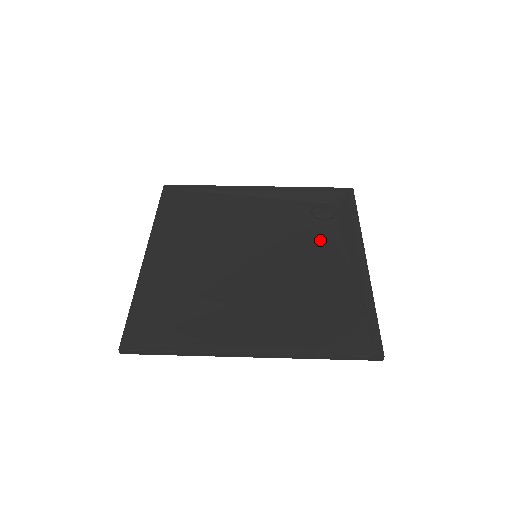
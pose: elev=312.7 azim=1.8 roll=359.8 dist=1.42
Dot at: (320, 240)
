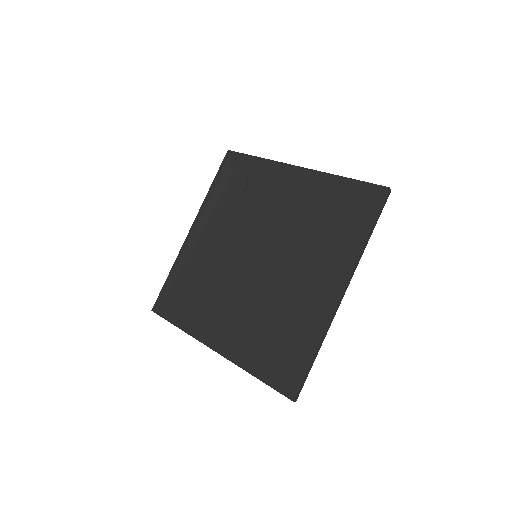
Dot at: (264, 197)
